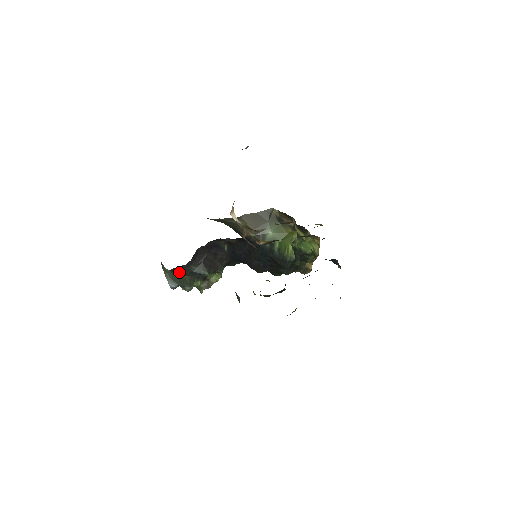
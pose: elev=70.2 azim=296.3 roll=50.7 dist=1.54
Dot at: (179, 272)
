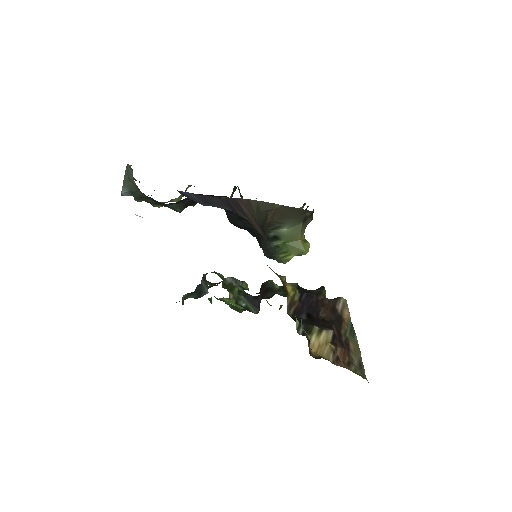
Dot at: (149, 197)
